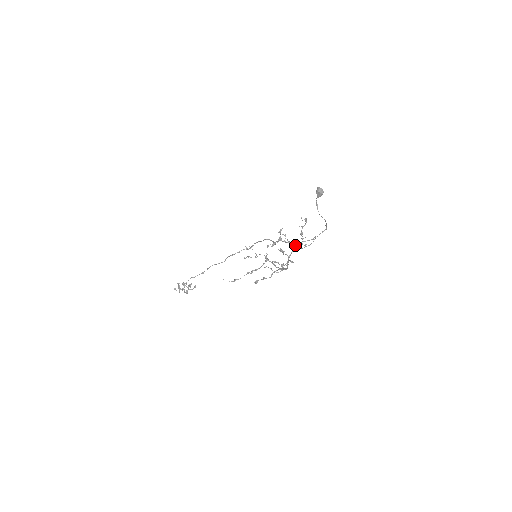
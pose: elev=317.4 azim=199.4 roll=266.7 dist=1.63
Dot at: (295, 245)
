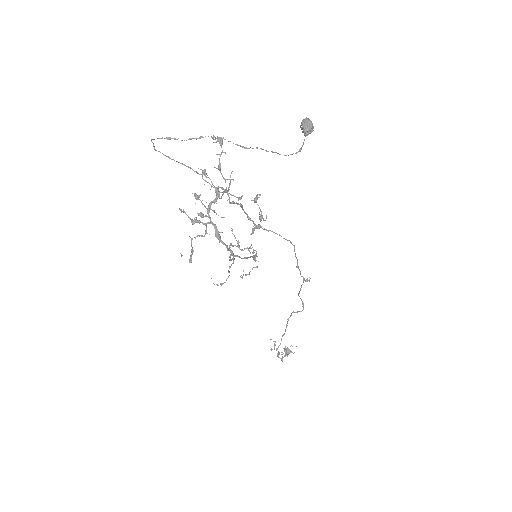
Dot at: (217, 191)
